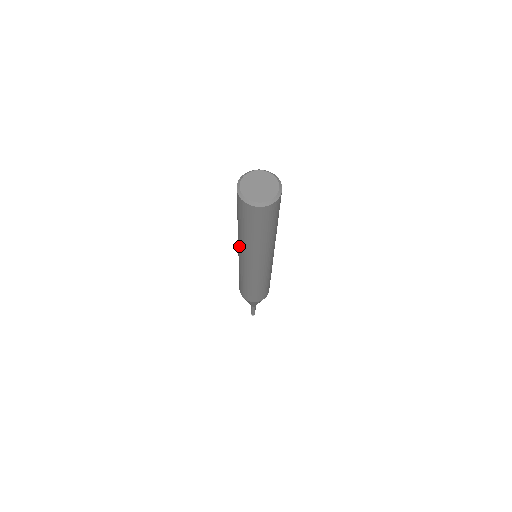
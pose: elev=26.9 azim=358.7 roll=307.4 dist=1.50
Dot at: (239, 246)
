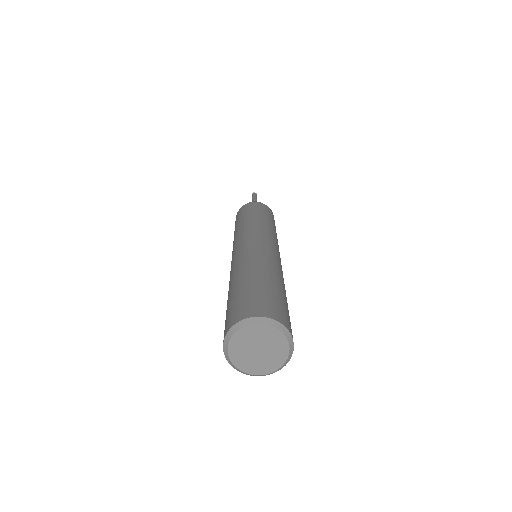
Dot at: occluded
